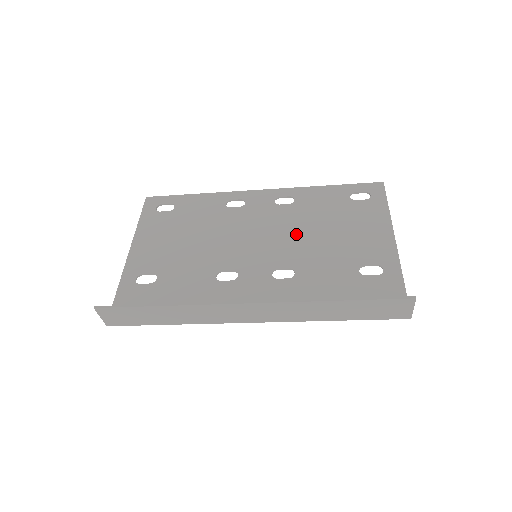
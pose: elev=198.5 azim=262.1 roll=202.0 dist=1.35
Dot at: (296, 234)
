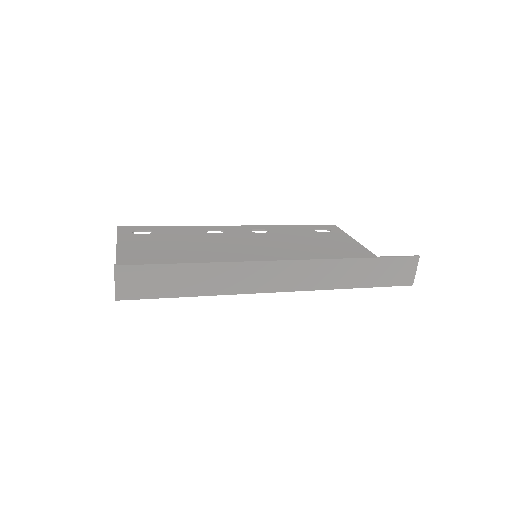
Dot at: (284, 246)
